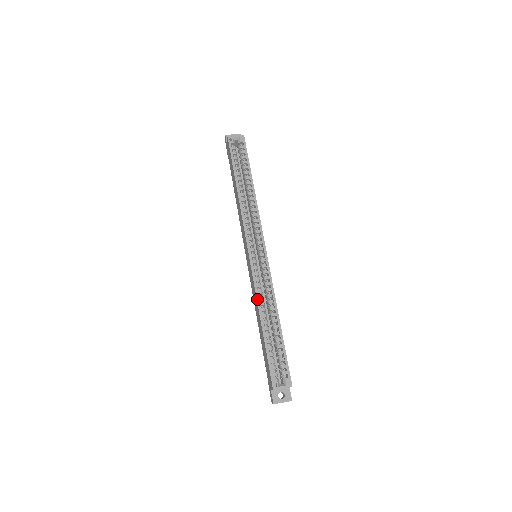
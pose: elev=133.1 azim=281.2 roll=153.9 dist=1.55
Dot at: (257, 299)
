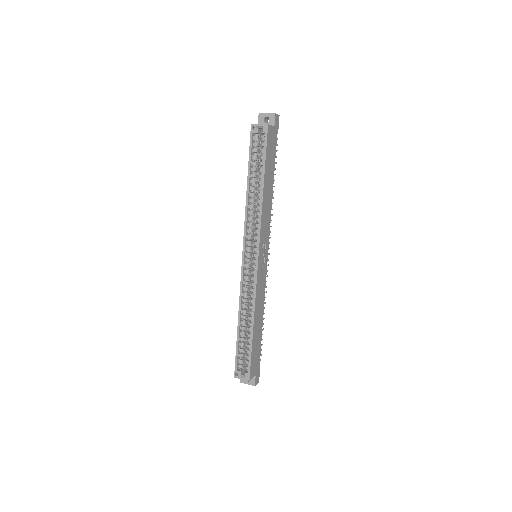
Dot at: (239, 301)
